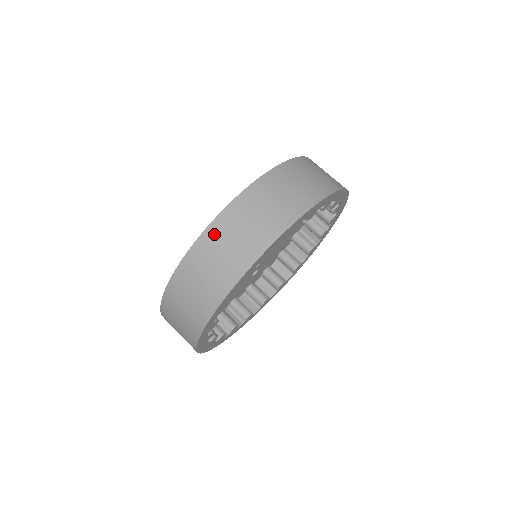
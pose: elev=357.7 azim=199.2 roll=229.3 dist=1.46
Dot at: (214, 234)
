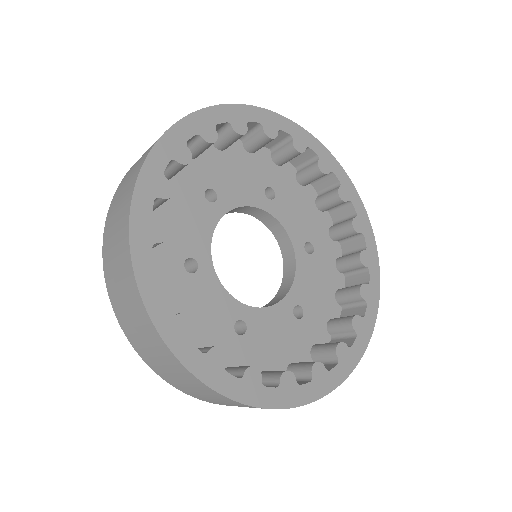
Dot at: (126, 176)
